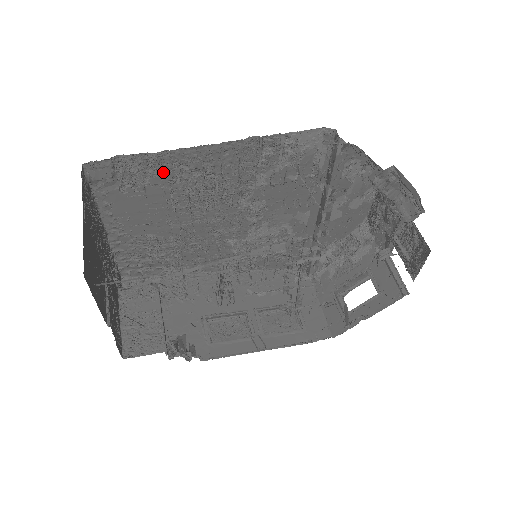
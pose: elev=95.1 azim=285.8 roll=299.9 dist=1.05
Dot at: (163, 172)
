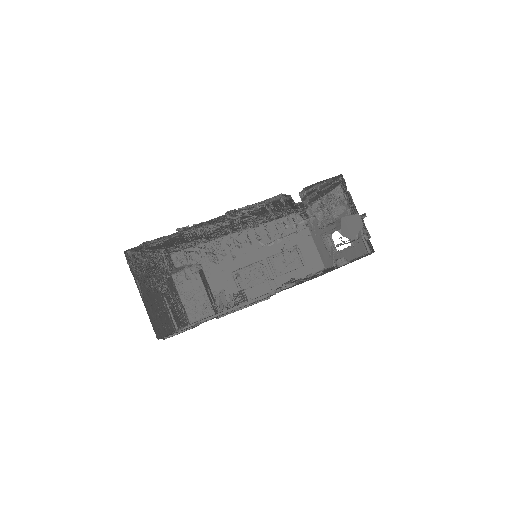
Dot at: (176, 235)
